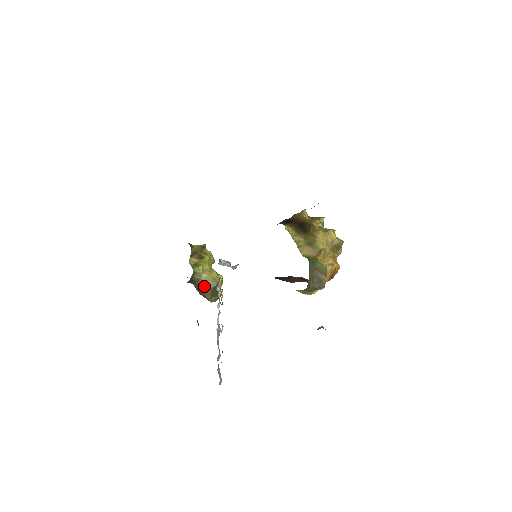
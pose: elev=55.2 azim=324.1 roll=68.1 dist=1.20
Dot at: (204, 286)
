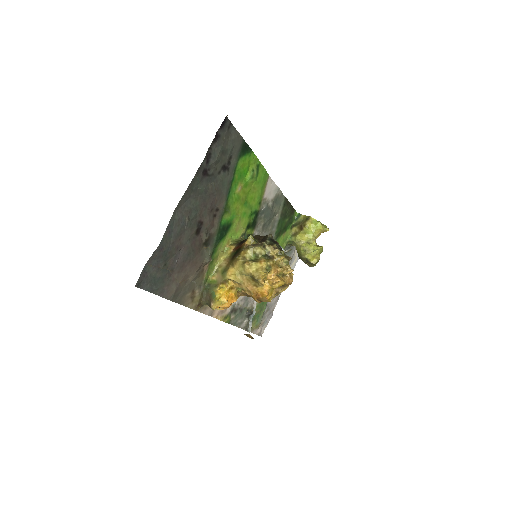
Dot at: occluded
